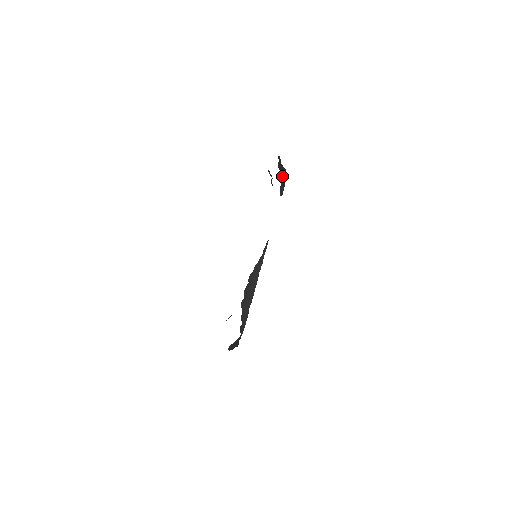
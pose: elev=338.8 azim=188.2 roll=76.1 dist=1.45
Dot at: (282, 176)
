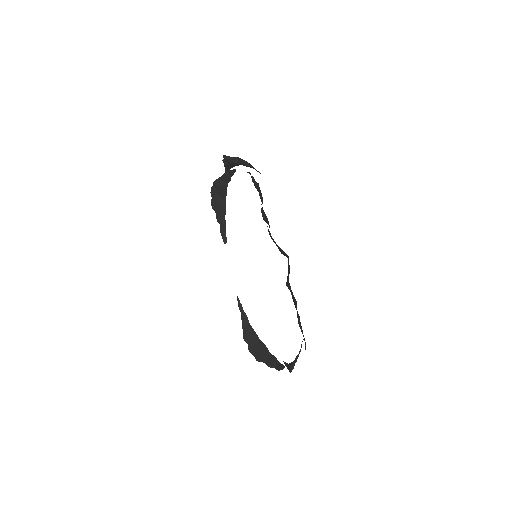
Dot at: (221, 212)
